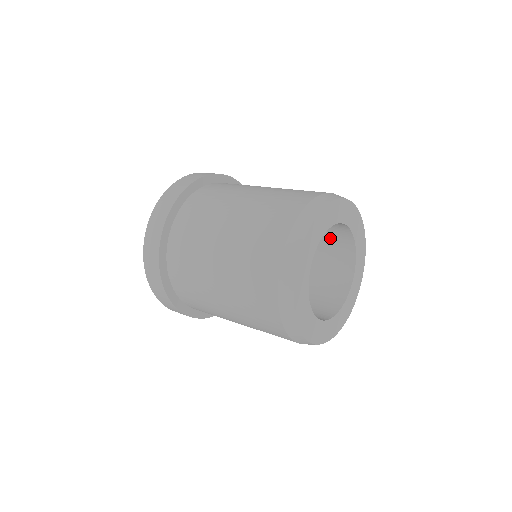
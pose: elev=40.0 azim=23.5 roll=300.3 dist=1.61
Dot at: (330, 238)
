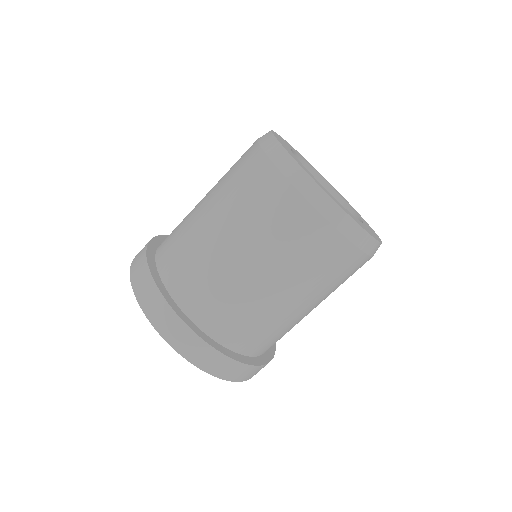
Dot at: occluded
